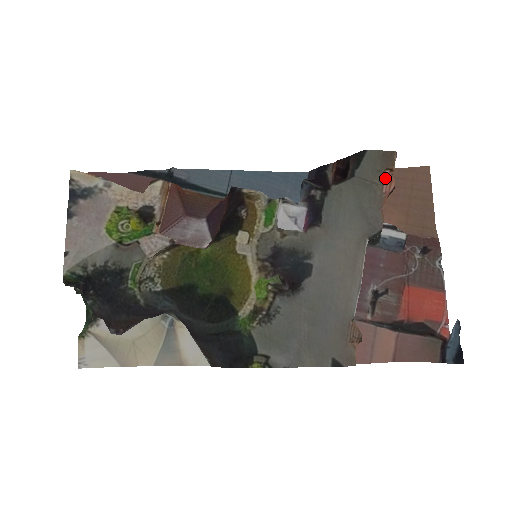
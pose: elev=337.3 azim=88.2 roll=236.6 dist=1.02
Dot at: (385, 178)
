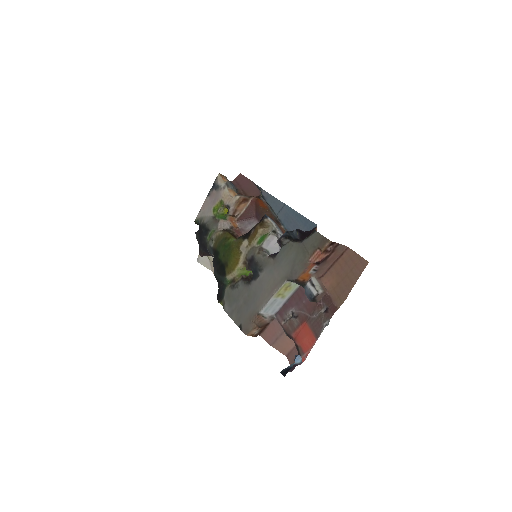
Dot at: (315, 253)
